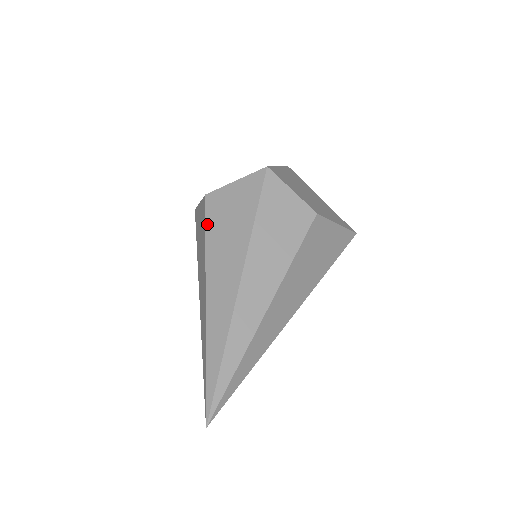
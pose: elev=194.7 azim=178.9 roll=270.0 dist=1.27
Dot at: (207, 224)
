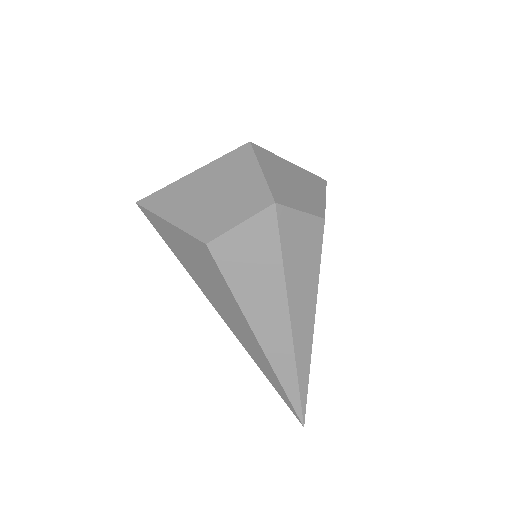
Dot at: (226, 277)
